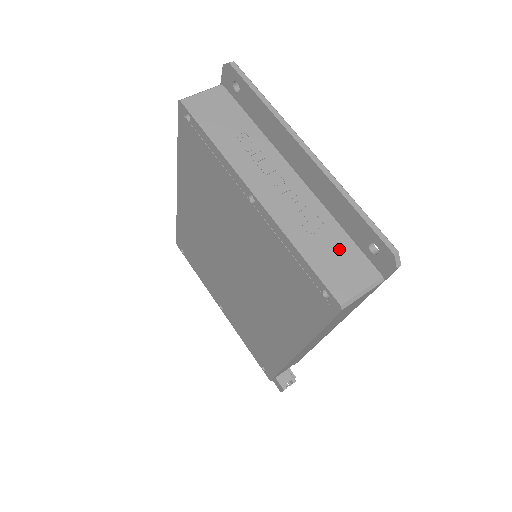
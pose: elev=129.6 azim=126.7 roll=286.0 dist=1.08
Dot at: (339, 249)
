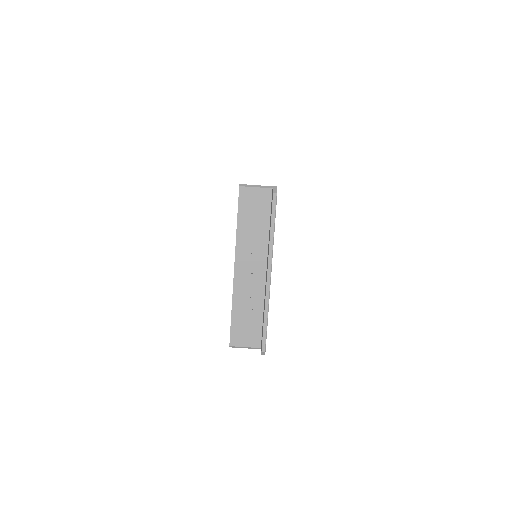
Dot at: (252, 322)
